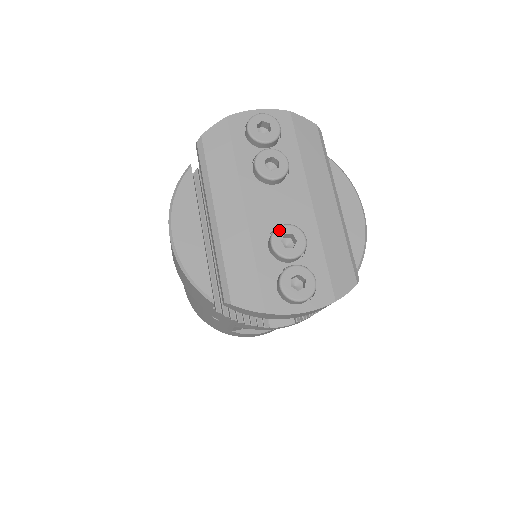
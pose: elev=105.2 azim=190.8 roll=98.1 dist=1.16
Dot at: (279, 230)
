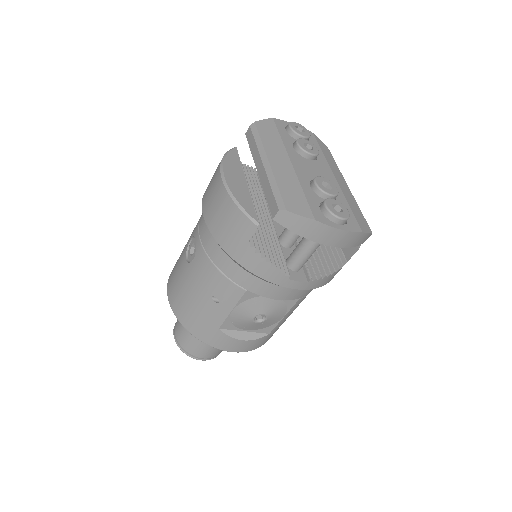
Dot at: (319, 178)
